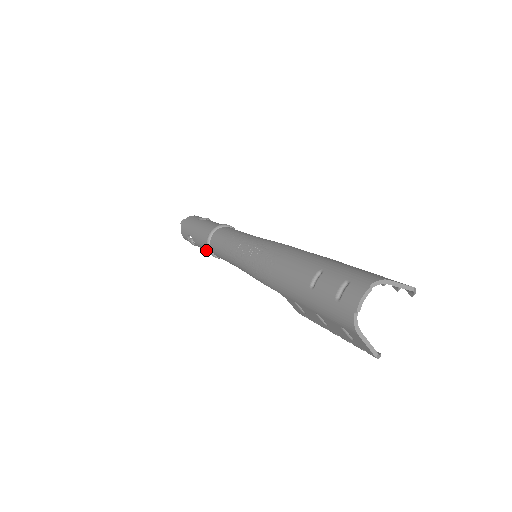
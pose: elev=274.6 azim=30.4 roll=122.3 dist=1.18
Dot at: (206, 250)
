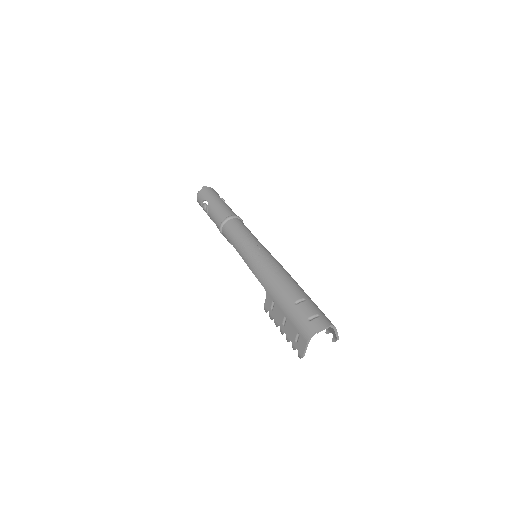
Dot at: (215, 221)
